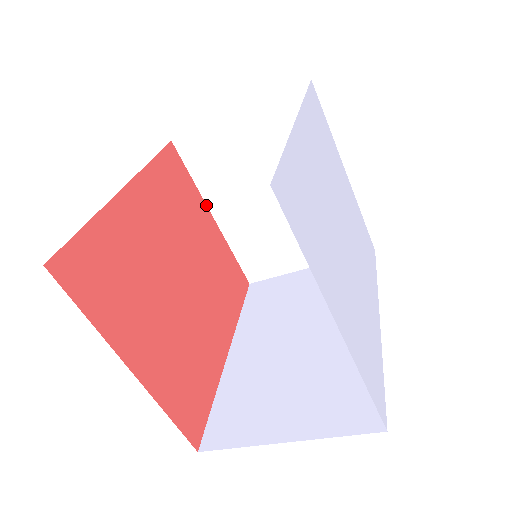
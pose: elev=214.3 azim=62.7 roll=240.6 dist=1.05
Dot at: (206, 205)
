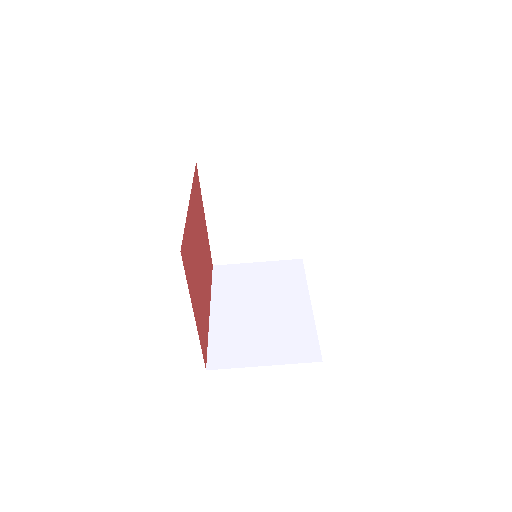
Dot at: (203, 208)
